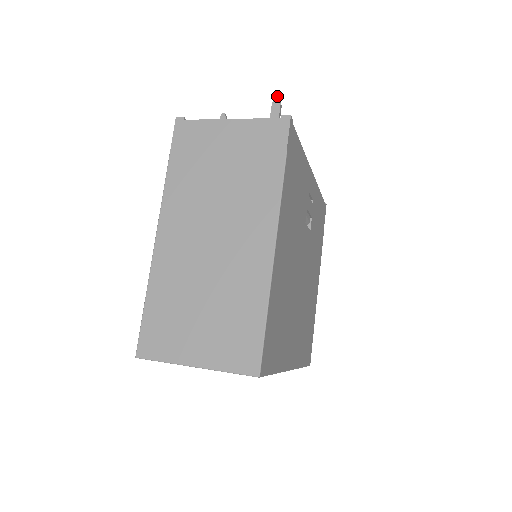
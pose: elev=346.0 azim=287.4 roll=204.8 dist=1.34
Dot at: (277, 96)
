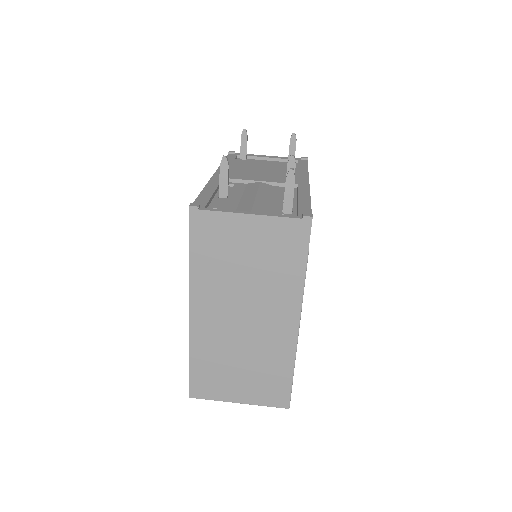
Dot at: (291, 170)
